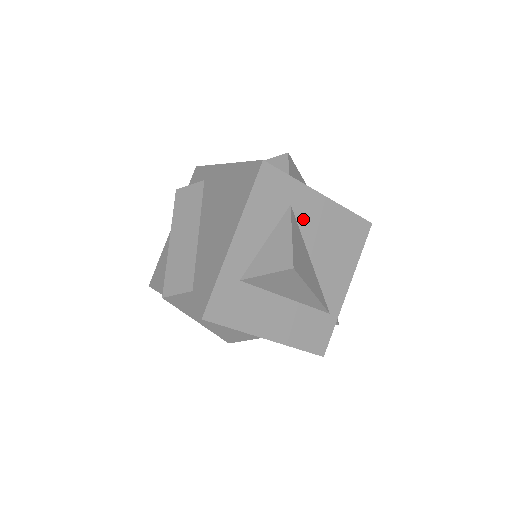
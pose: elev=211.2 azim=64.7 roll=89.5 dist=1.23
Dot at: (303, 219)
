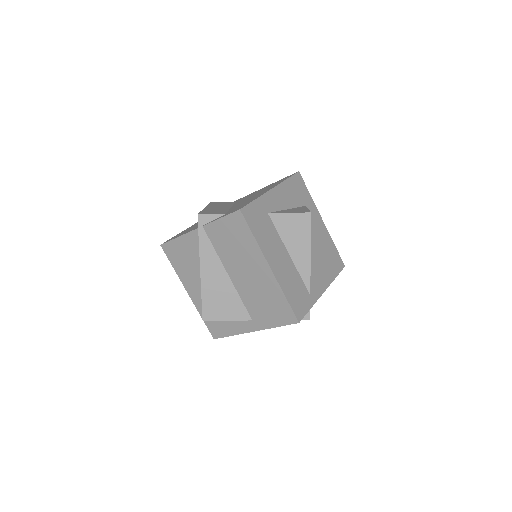
Dot at: occluded
